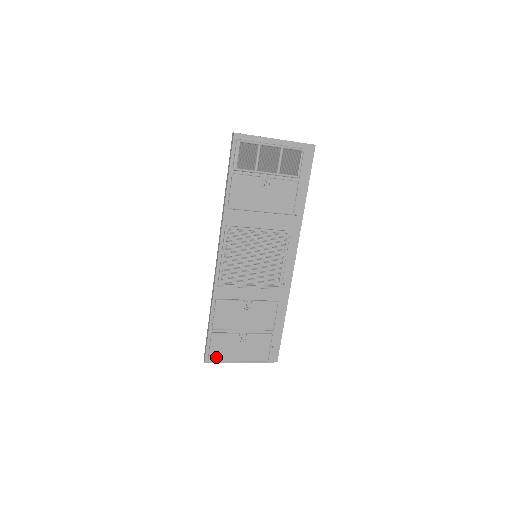
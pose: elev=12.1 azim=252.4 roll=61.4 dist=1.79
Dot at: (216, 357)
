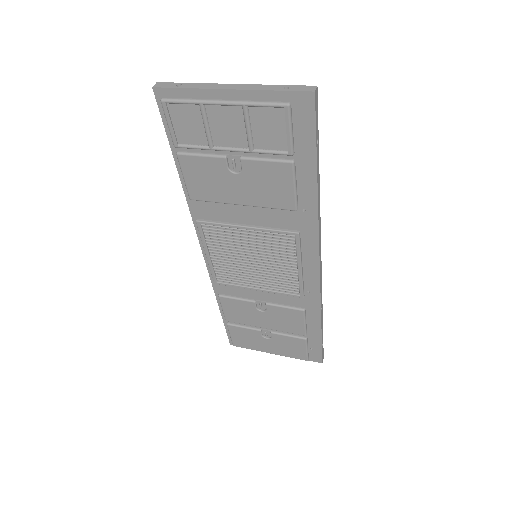
Dot at: (240, 344)
